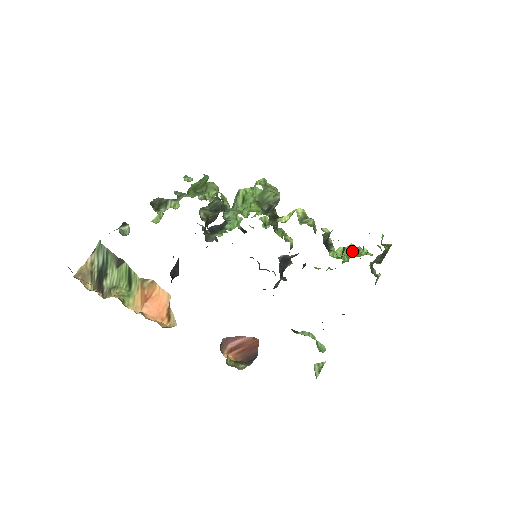
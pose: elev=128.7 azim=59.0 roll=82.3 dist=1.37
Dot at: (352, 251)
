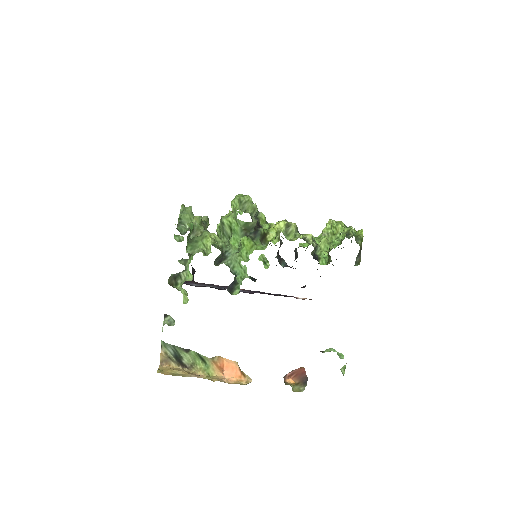
Dot at: (331, 235)
